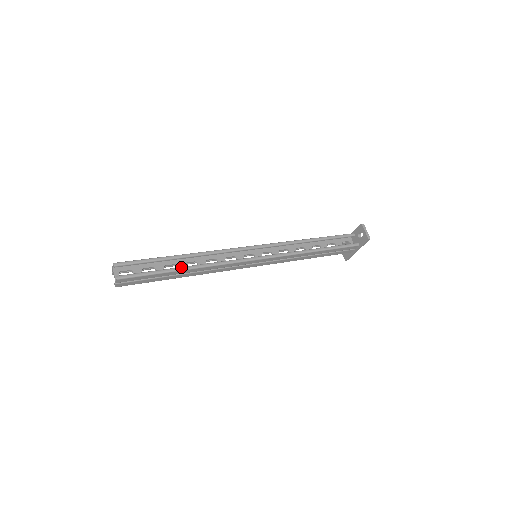
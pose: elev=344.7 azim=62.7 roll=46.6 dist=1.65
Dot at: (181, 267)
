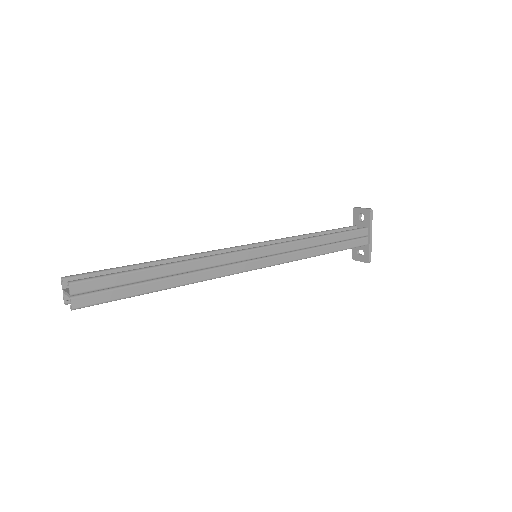
Dot at: (160, 264)
